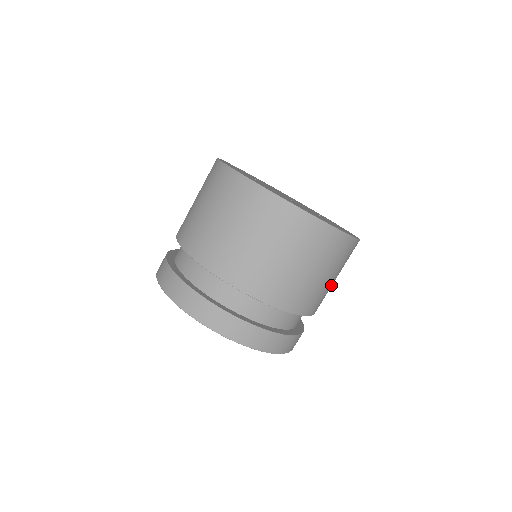
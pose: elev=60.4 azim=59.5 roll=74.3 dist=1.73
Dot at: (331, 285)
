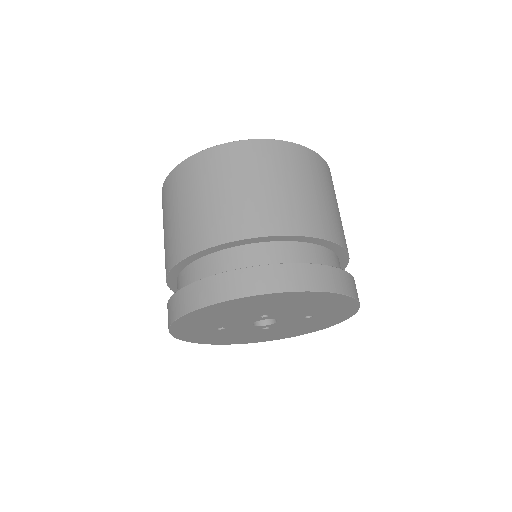
Dot at: (333, 209)
